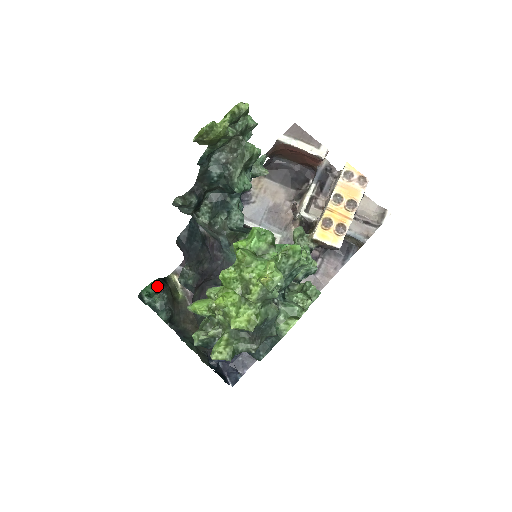
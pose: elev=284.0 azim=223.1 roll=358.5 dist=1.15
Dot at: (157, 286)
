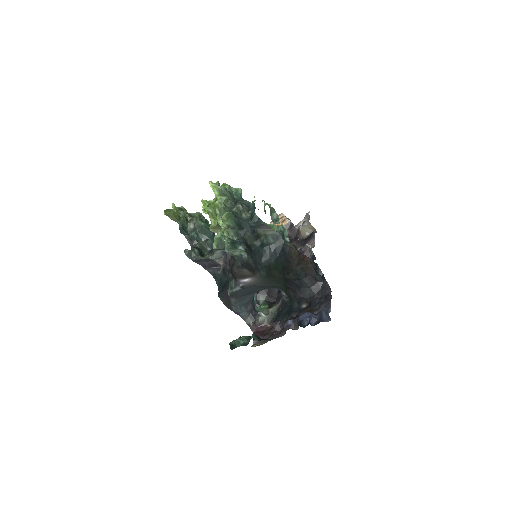
Dot at: occluded
